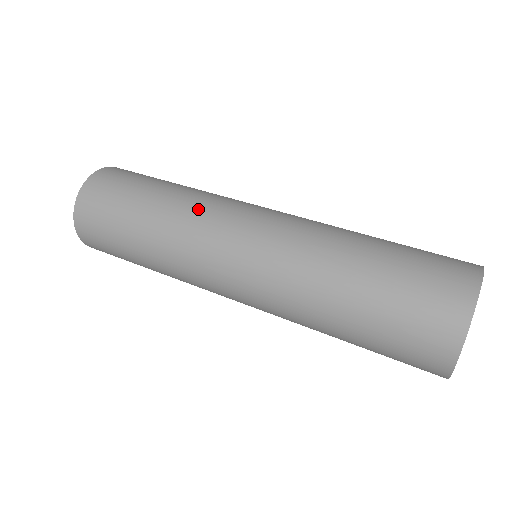
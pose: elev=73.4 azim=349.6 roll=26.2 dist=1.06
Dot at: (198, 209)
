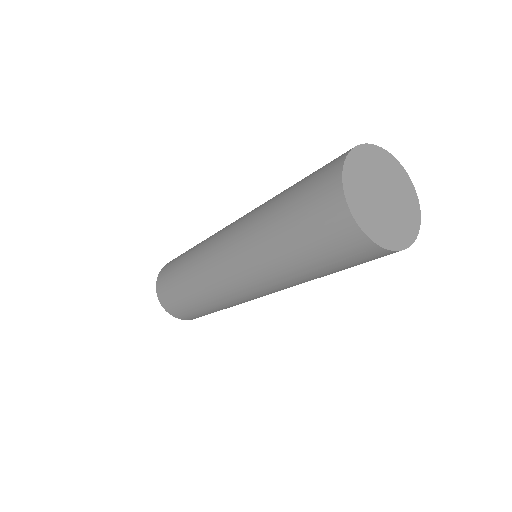
Dot at: (199, 263)
